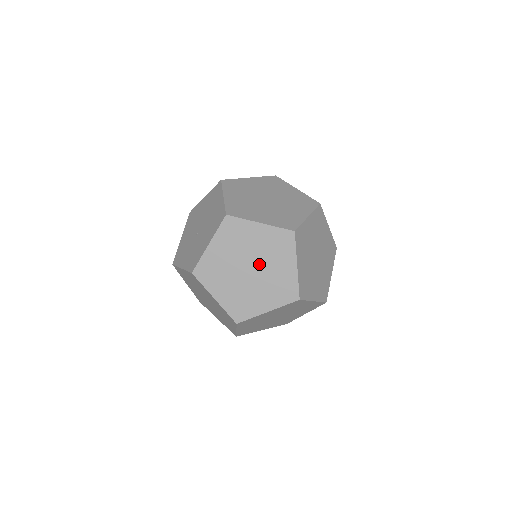
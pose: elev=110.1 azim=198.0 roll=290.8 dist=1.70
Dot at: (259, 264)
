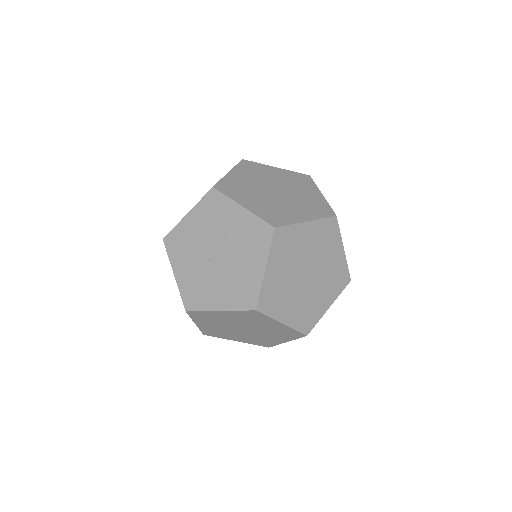
Dot at: (255, 331)
